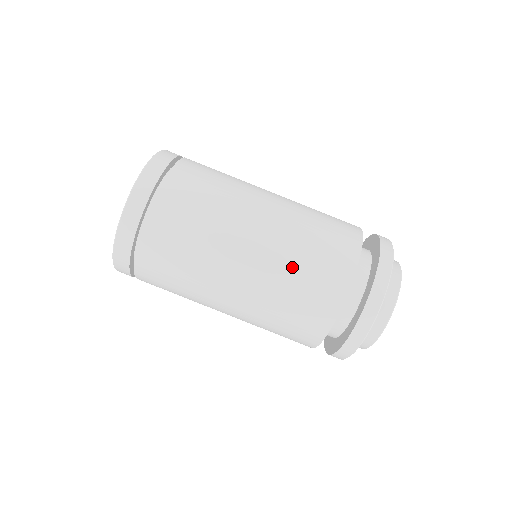
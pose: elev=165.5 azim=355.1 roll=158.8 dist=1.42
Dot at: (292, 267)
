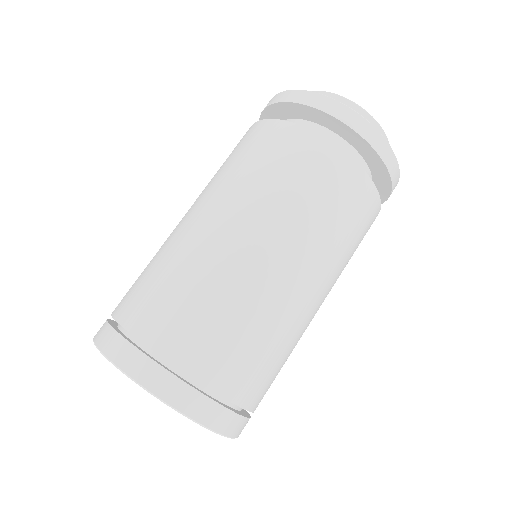
Dot at: (343, 251)
